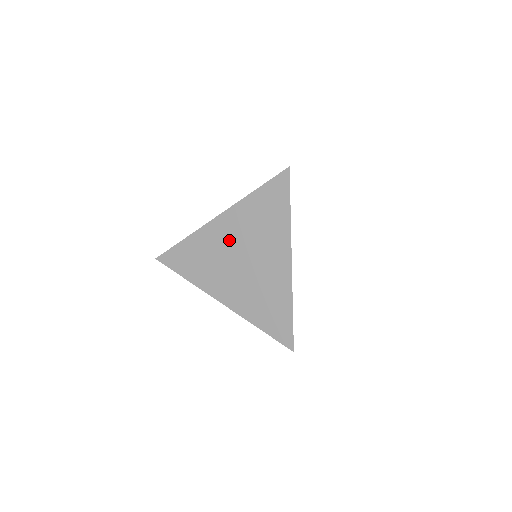
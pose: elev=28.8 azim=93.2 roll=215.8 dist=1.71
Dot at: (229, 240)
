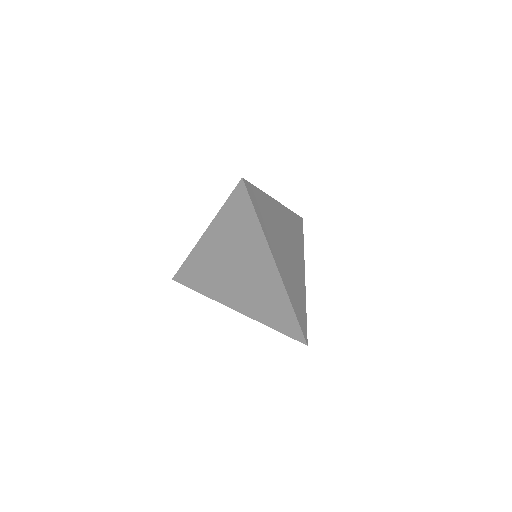
Dot at: (219, 255)
